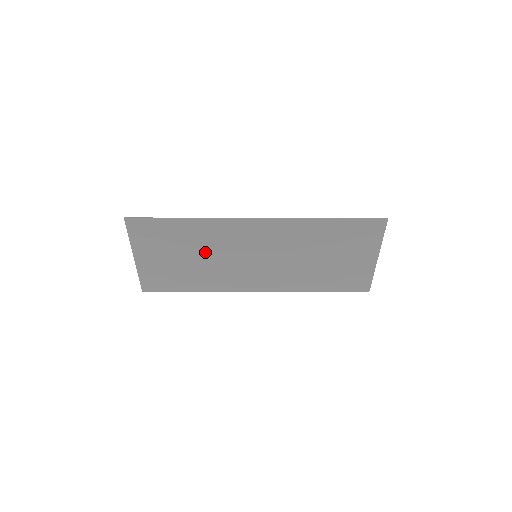
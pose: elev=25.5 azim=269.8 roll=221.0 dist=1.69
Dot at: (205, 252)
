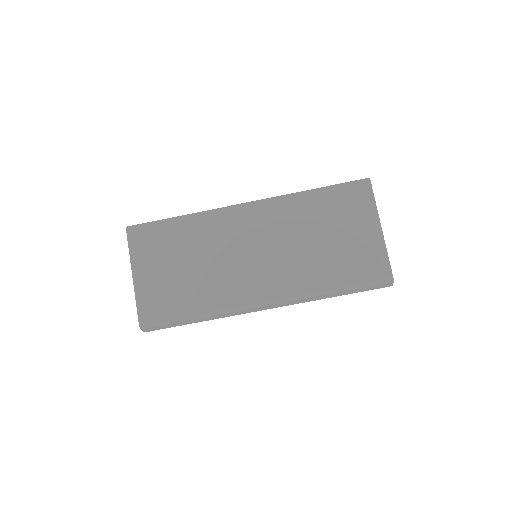
Dot at: (202, 254)
